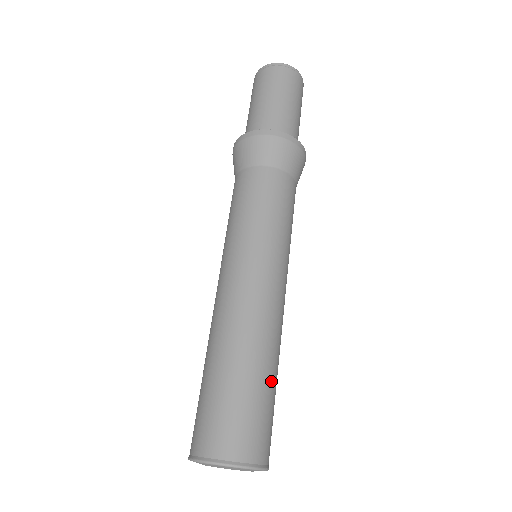
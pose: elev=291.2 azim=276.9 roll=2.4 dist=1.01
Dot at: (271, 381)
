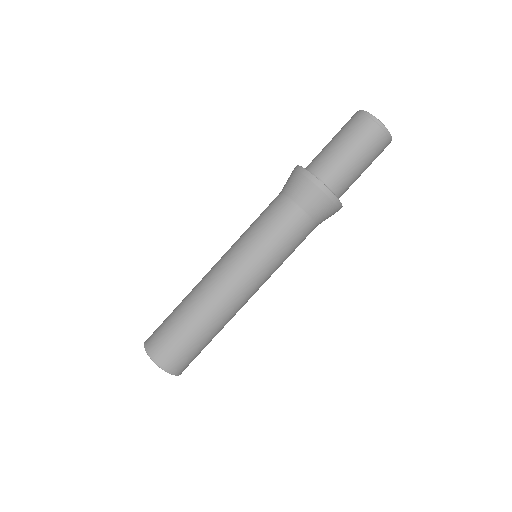
Dot at: (195, 330)
